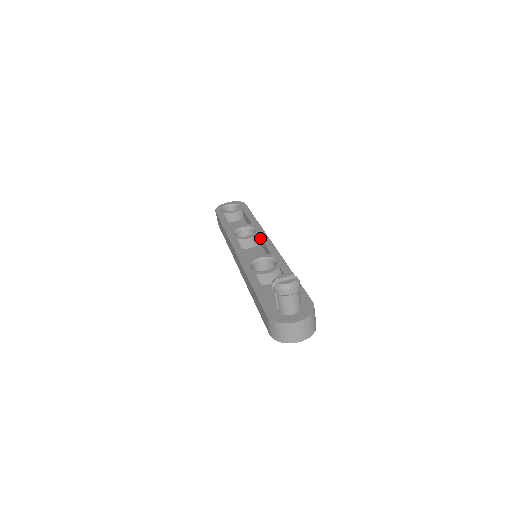
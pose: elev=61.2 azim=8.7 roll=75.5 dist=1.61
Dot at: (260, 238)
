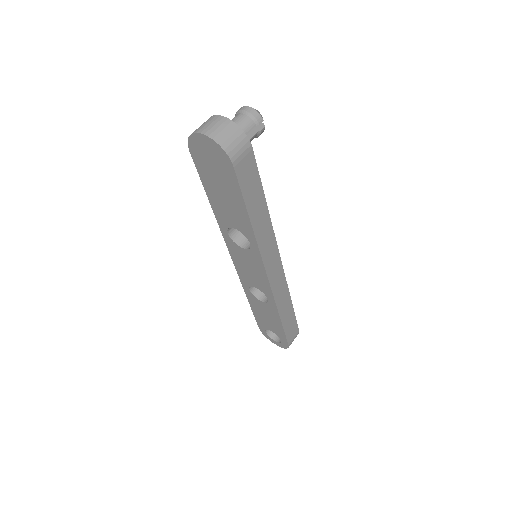
Dot at: occluded
